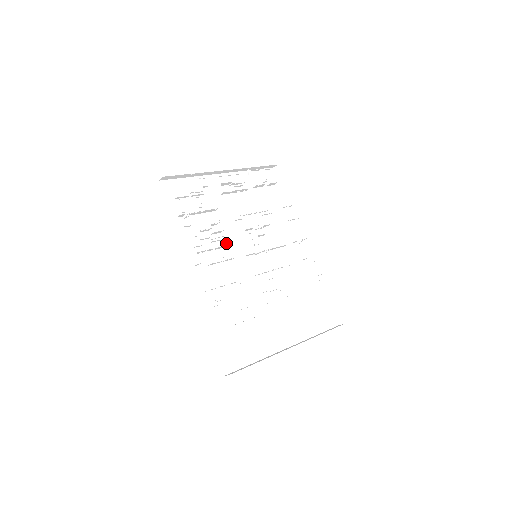
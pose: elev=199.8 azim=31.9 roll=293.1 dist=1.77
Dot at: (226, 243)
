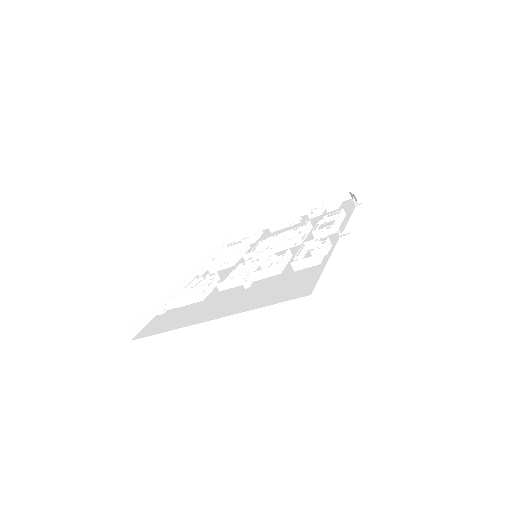
Dot at: (241, 257)
